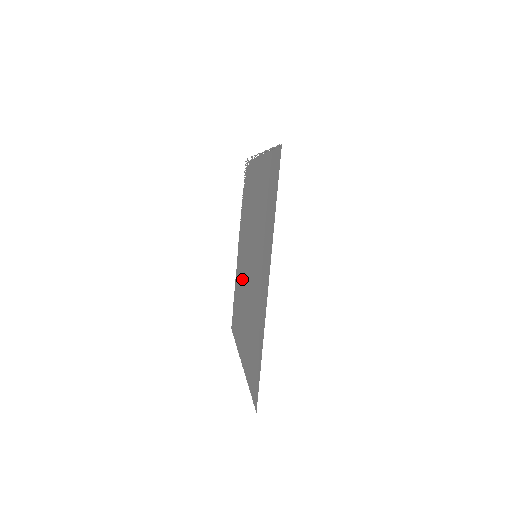
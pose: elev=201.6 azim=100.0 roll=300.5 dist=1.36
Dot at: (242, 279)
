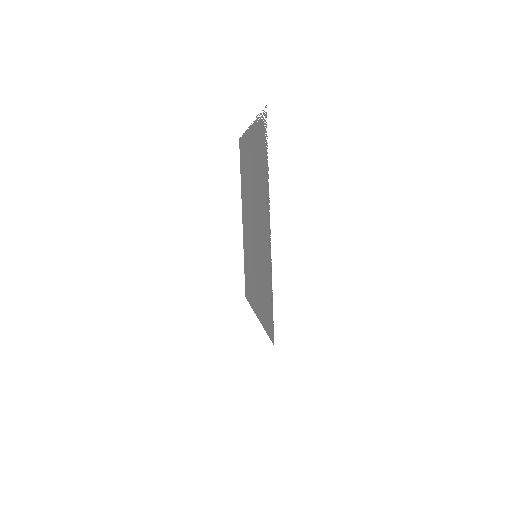
Dot at: (248, 187)
